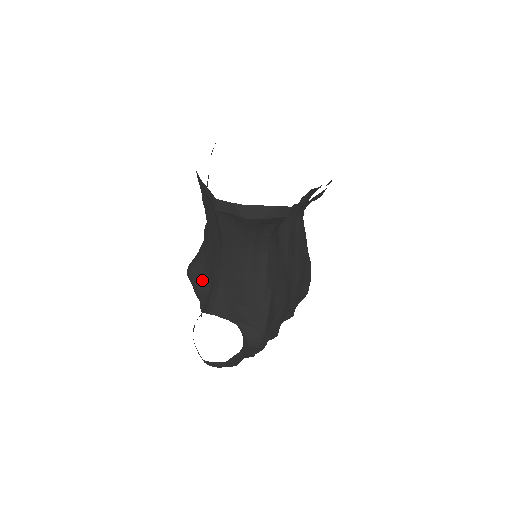
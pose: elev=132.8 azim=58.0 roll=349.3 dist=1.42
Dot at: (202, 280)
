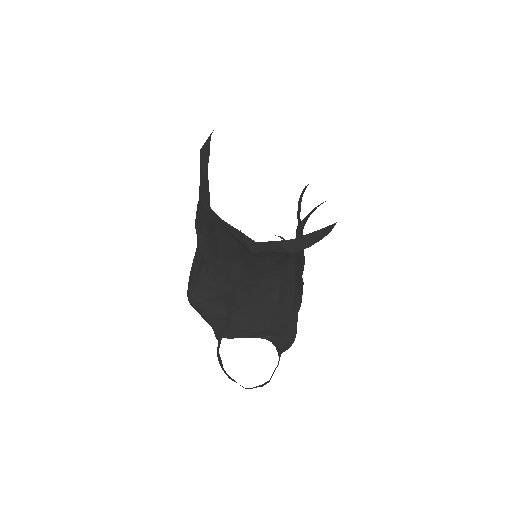
Dot at: (214, 306)
